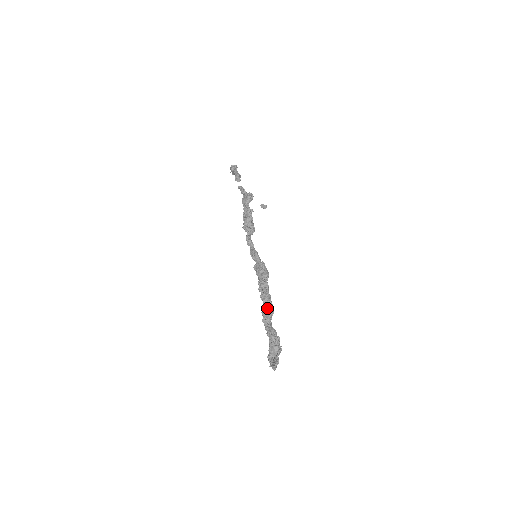
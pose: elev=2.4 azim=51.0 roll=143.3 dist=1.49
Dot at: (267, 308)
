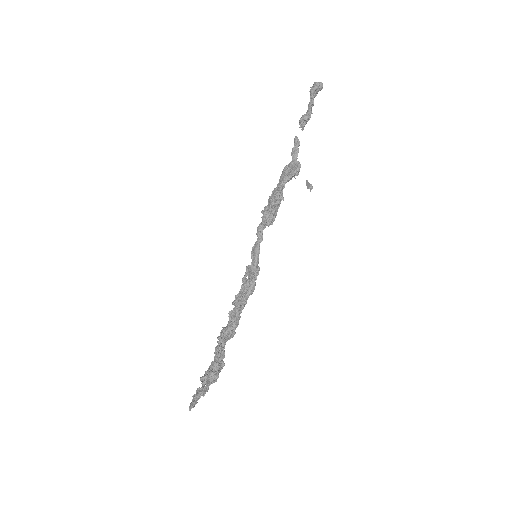
Dot at: (227, 331)
